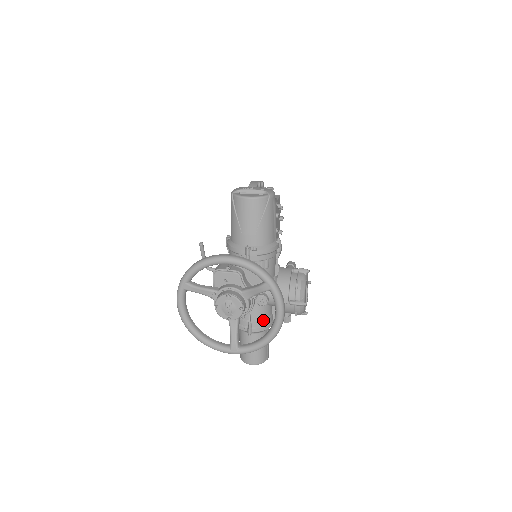
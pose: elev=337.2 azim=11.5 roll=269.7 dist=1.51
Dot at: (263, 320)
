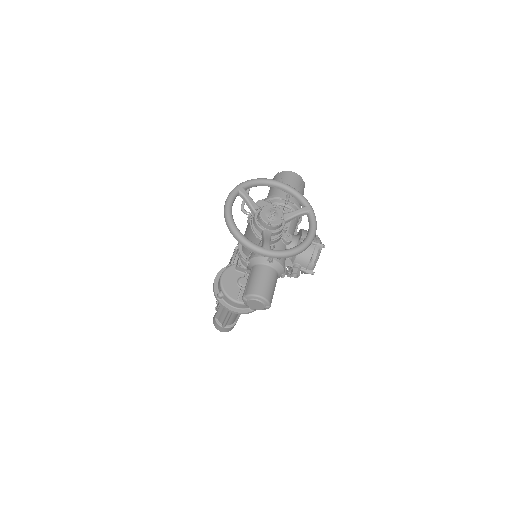
Dot at: occluded
